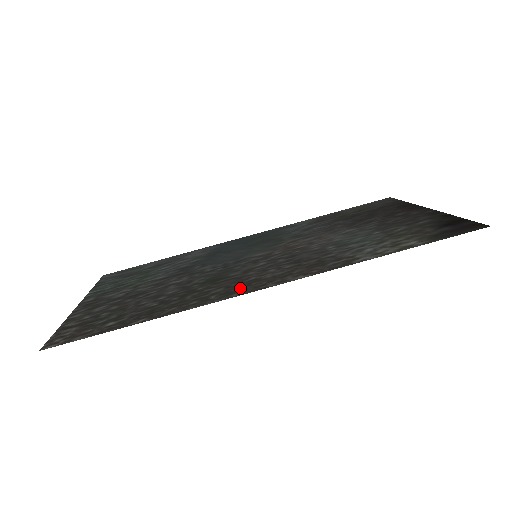
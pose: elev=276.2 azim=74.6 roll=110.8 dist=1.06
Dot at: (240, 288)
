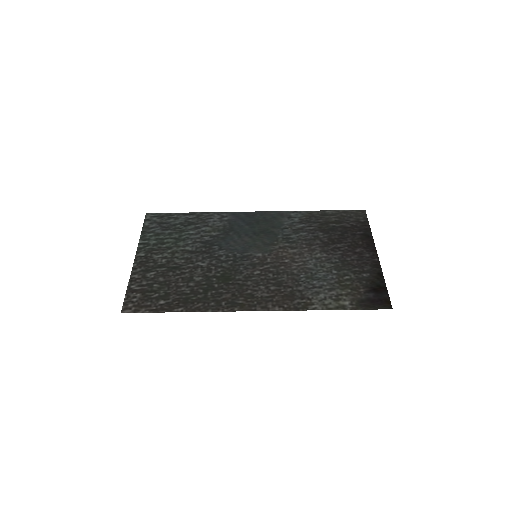
Dot at: (240, 301)
